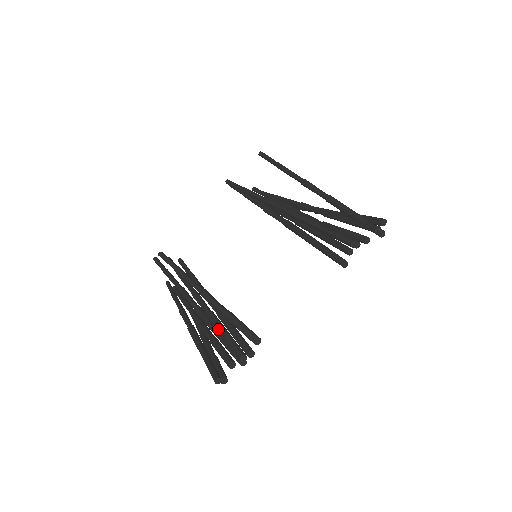
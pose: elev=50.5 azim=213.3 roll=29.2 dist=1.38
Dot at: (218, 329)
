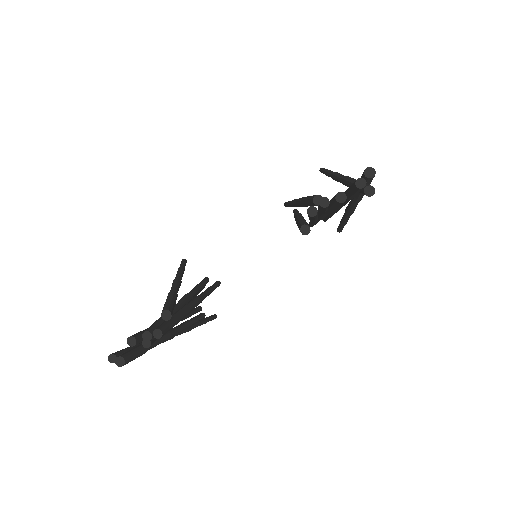
Dot at: occluded
